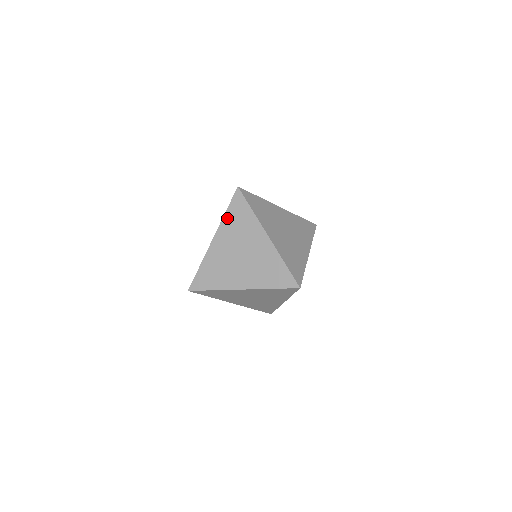
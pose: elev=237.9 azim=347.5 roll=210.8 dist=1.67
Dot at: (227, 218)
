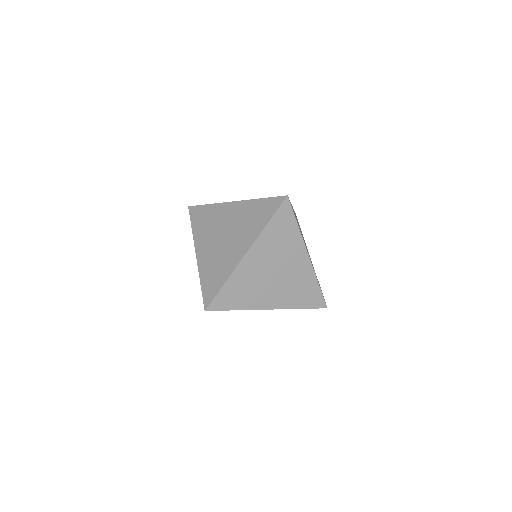
Dot at: (268, 231)
